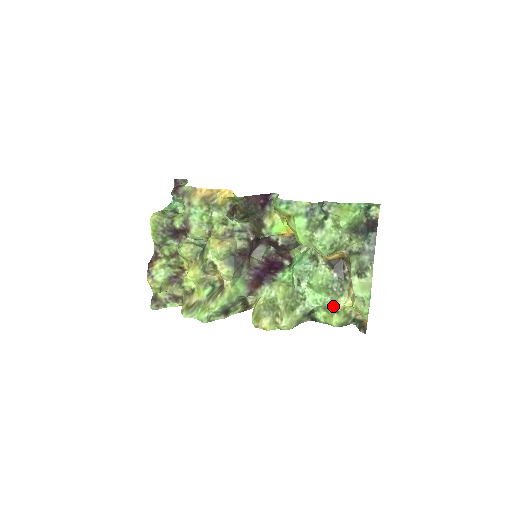
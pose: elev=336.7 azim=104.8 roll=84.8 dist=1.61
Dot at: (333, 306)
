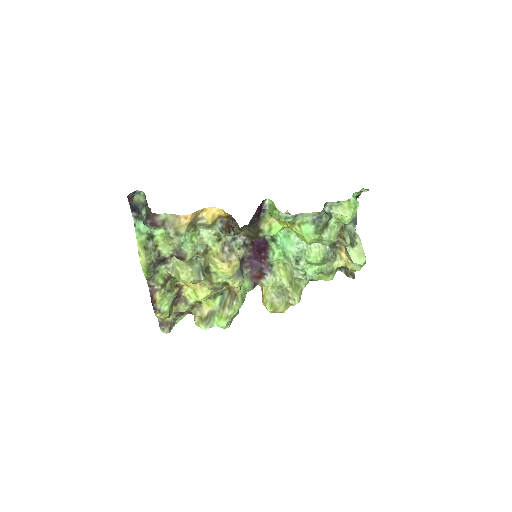
Dot at: (330, 271)
